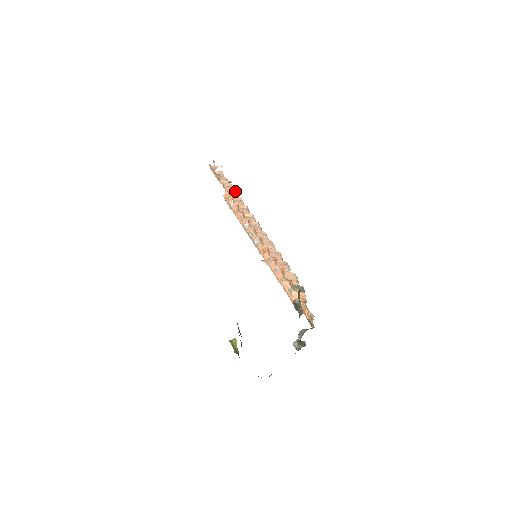
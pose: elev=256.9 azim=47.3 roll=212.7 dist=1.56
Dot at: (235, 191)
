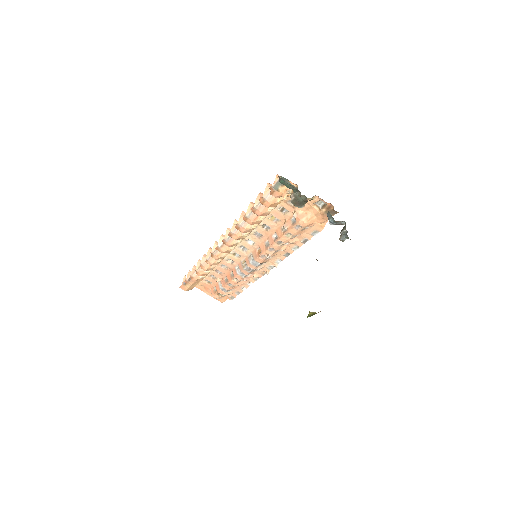
Dot at: (203, 257)
